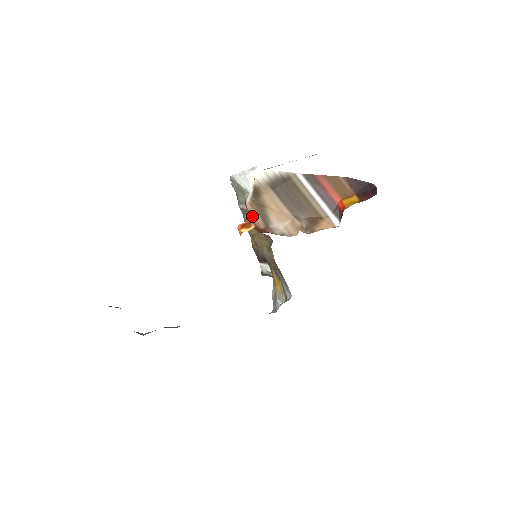
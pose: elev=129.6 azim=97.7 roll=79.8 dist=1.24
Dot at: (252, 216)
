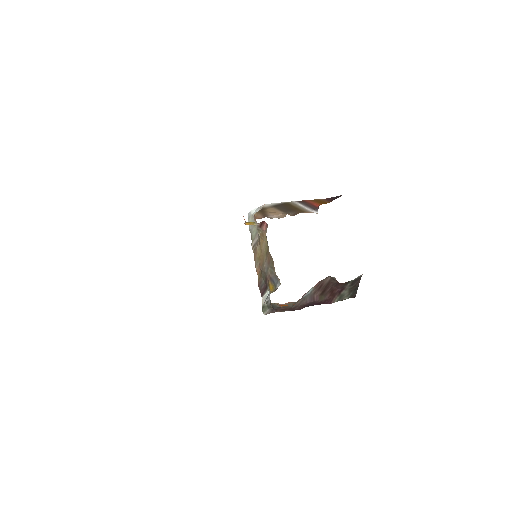
Dot at: (256, 217)
